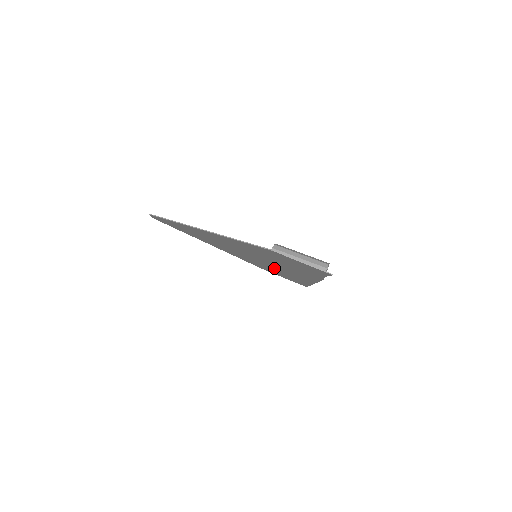
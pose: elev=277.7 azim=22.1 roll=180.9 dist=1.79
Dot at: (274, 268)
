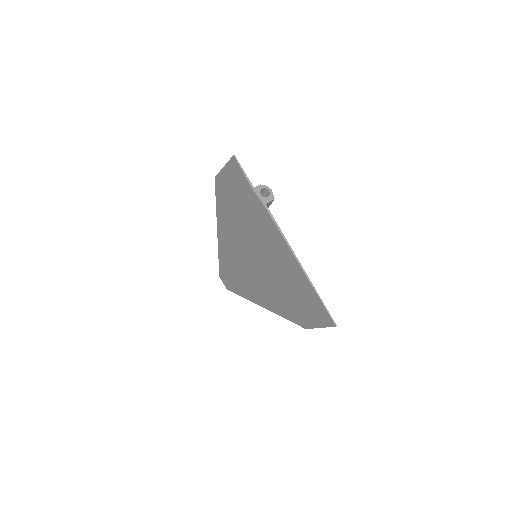
Dot at: (280, 279)
